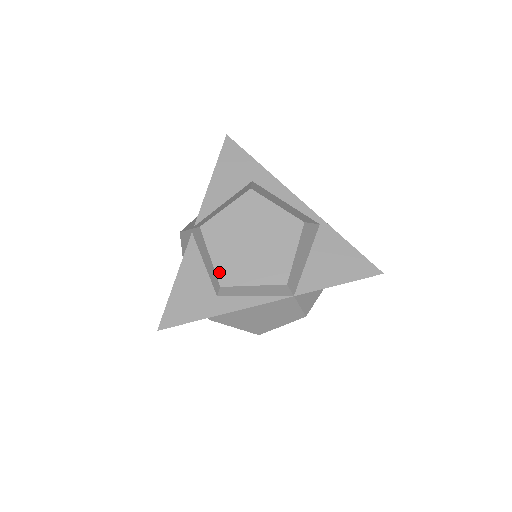
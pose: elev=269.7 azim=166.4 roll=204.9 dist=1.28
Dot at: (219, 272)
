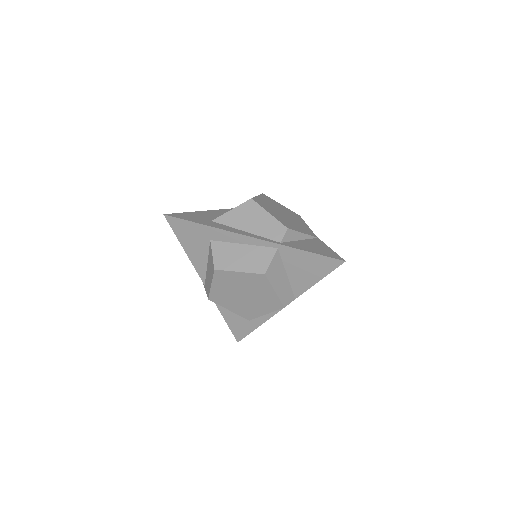
Dot at: (241, 315)
